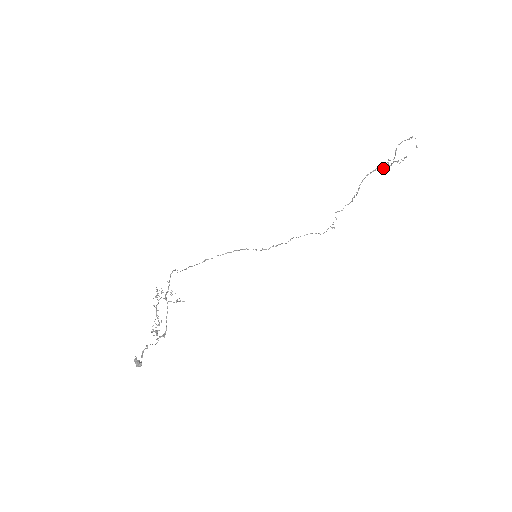
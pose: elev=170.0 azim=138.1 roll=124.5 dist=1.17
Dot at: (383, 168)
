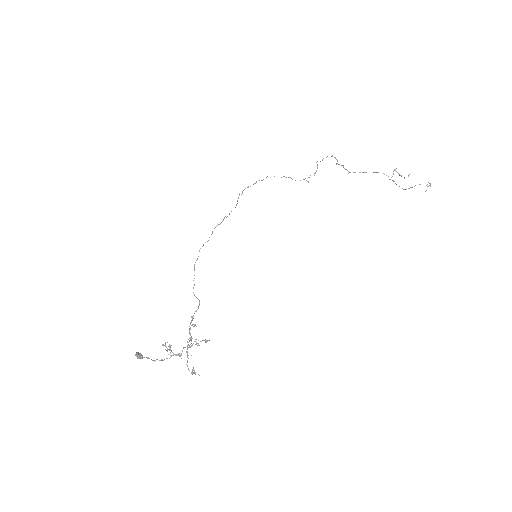
Dot at: occluded
